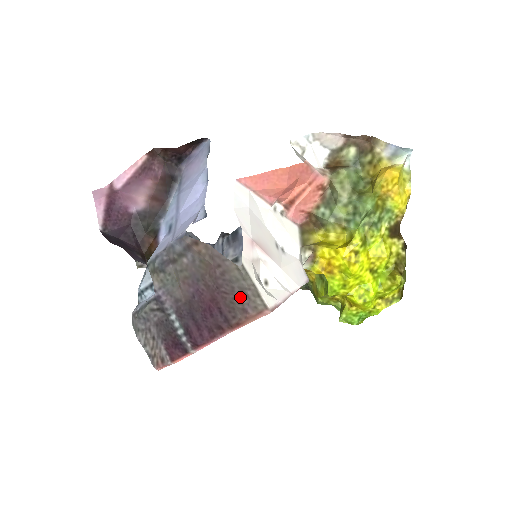
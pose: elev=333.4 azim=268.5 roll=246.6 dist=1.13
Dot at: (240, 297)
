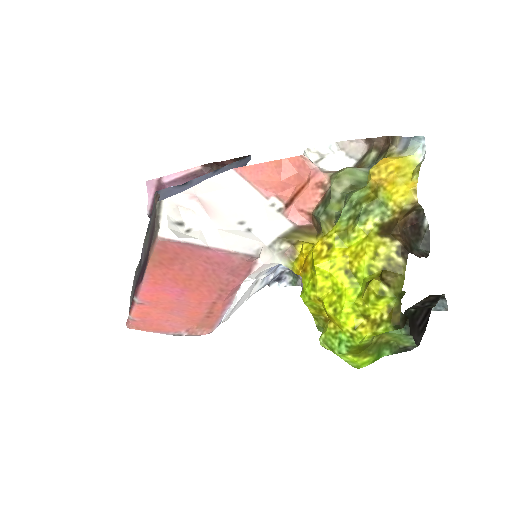
Dot at: occluded
